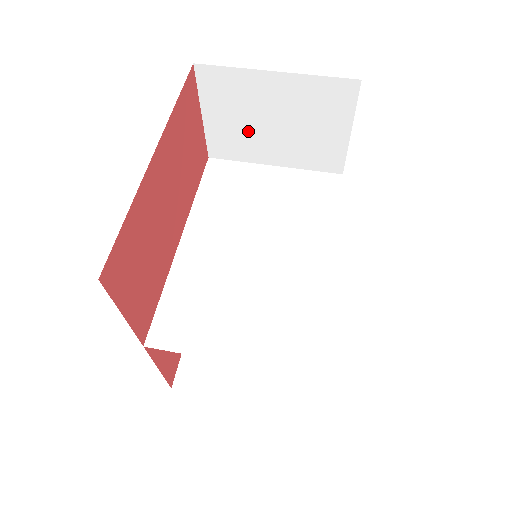
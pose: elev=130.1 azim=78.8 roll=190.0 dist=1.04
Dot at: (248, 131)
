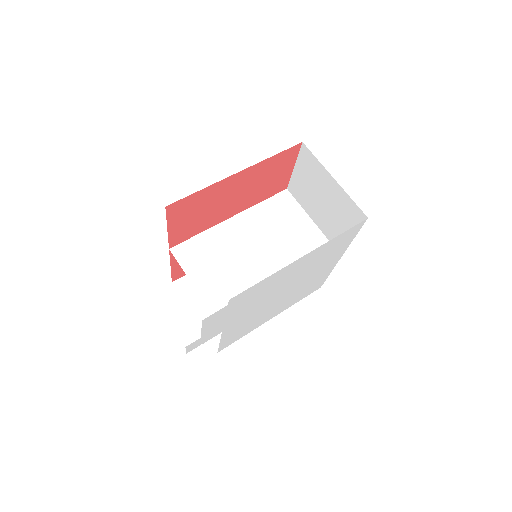
Dot at: (310, 193)
